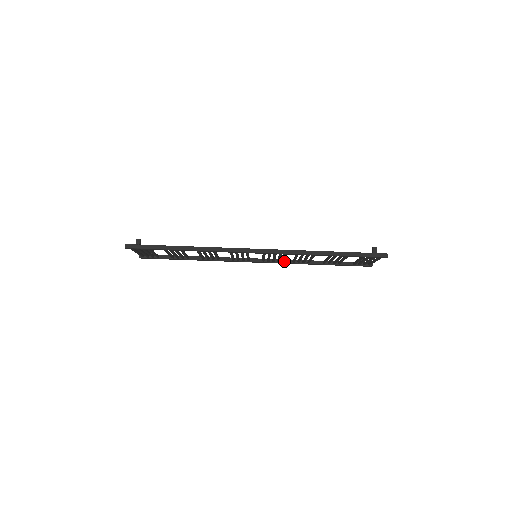
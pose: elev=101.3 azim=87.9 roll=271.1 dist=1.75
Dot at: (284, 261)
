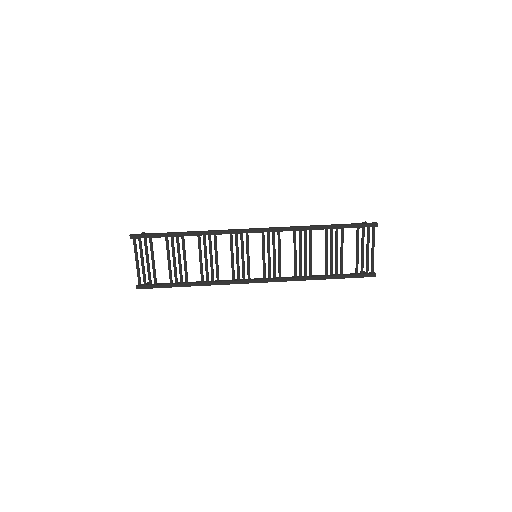
Dot at: (286, 277)
